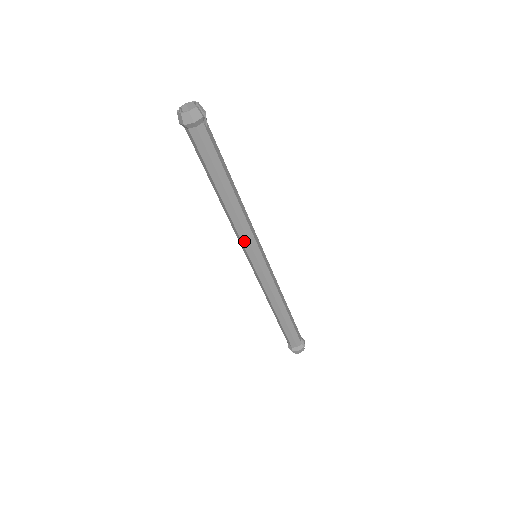
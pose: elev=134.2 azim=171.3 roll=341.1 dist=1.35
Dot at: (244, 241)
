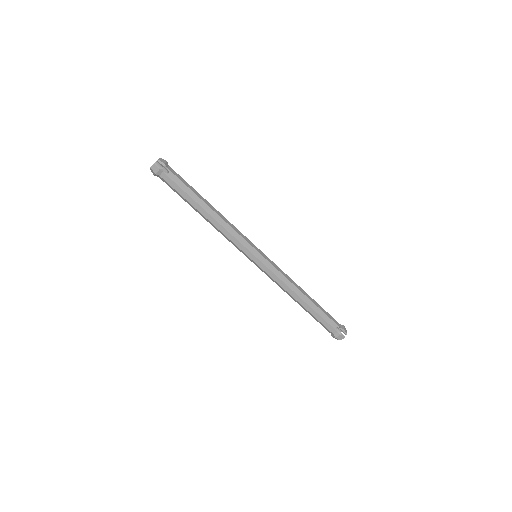
Dot at: (235, 246)
